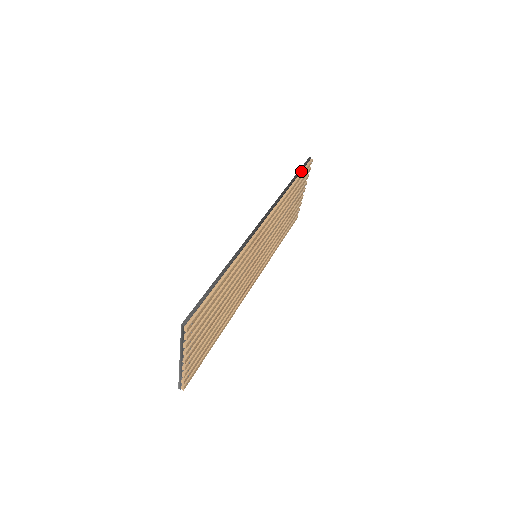
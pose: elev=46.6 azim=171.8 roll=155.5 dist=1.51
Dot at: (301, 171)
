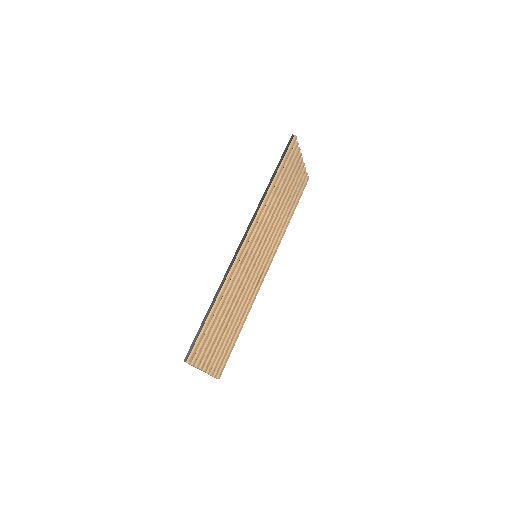
Dot at: (283, 158)
